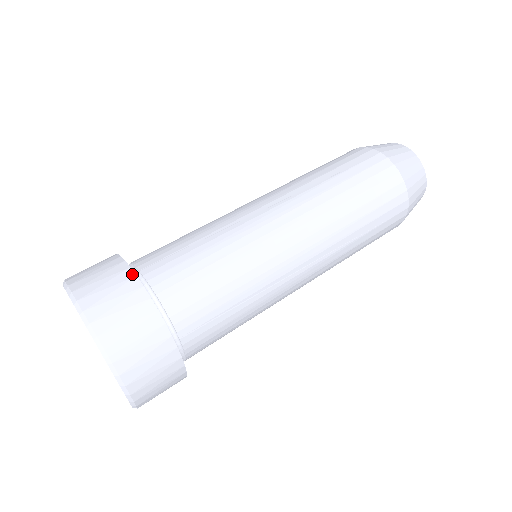
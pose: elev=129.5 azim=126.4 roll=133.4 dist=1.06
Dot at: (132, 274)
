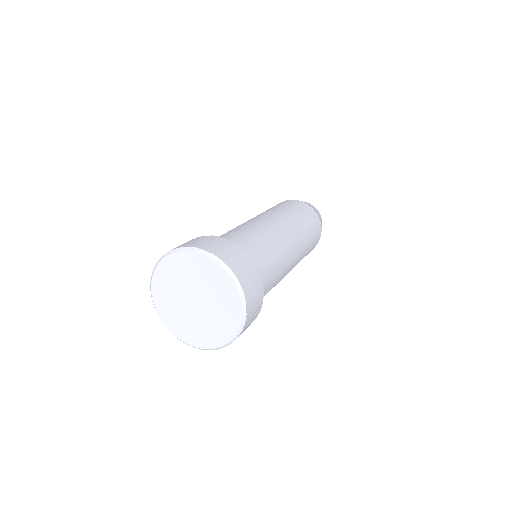
Dot at: (201, 237)
